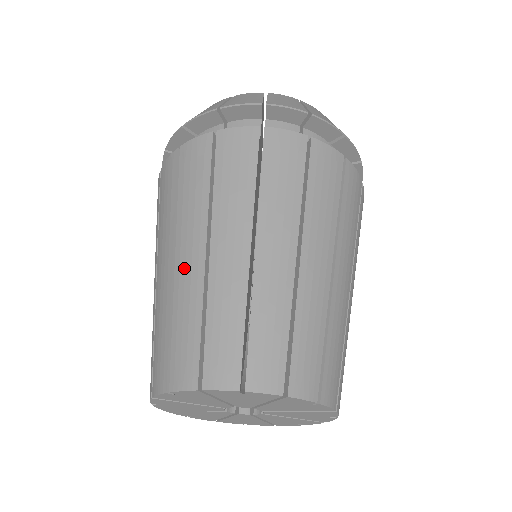
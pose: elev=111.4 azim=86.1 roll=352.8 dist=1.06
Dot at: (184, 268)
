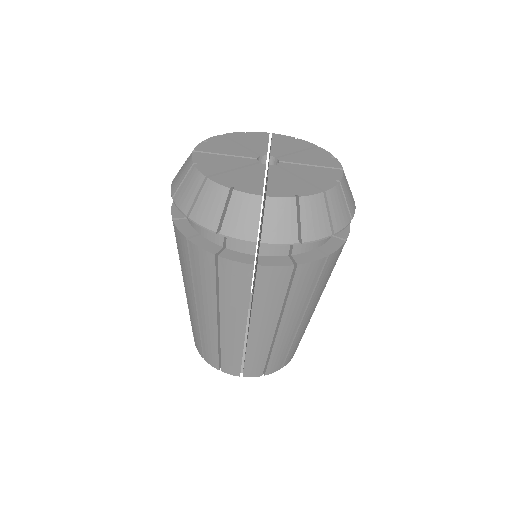
Dot at: (204, 321)
